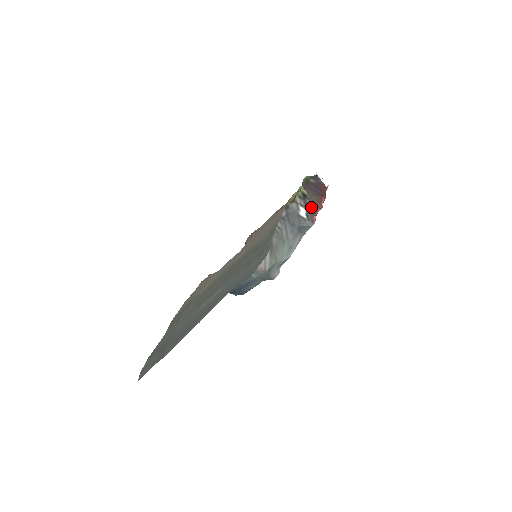
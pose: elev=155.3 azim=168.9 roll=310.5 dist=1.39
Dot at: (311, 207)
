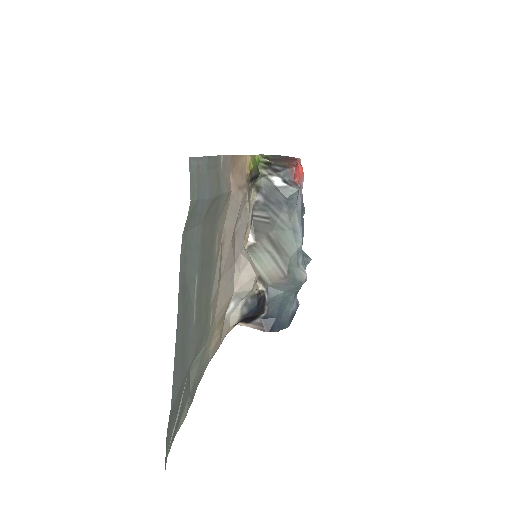
Dot at: (283, 170)
